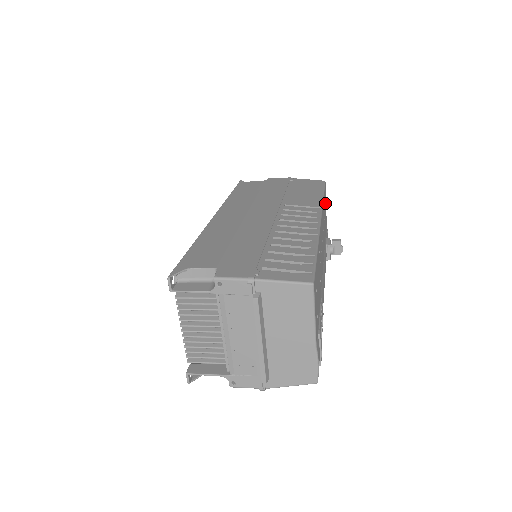
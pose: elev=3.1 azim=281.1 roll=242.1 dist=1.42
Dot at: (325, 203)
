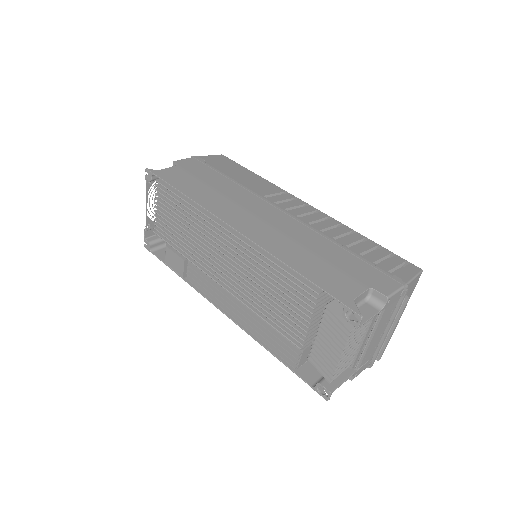
Dot at: occluded
